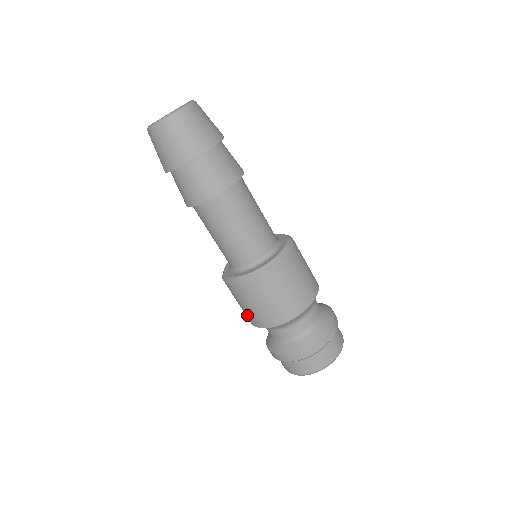
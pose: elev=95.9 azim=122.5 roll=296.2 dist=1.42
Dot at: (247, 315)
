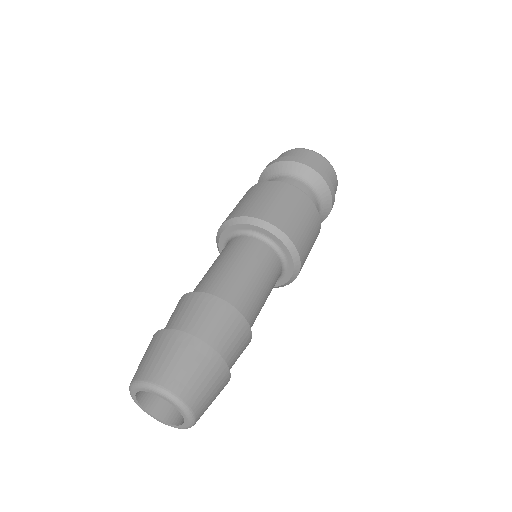
Dot at: occluded
